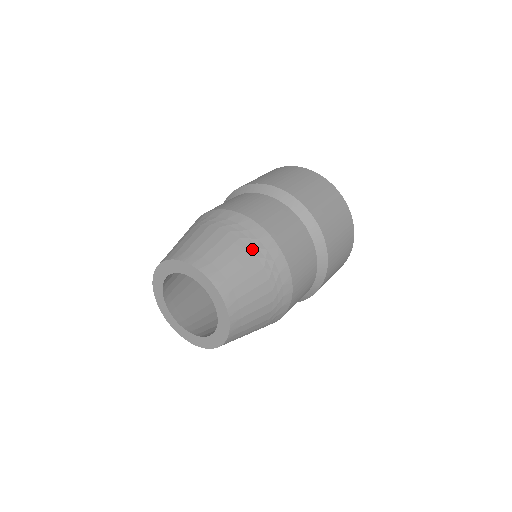
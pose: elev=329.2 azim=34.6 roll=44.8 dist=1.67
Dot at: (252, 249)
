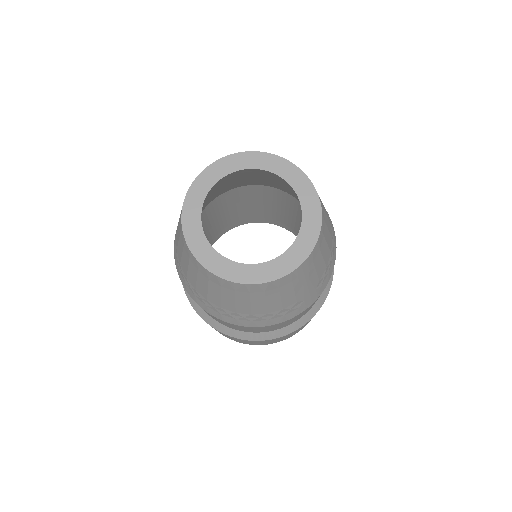
Dot at: occluded
